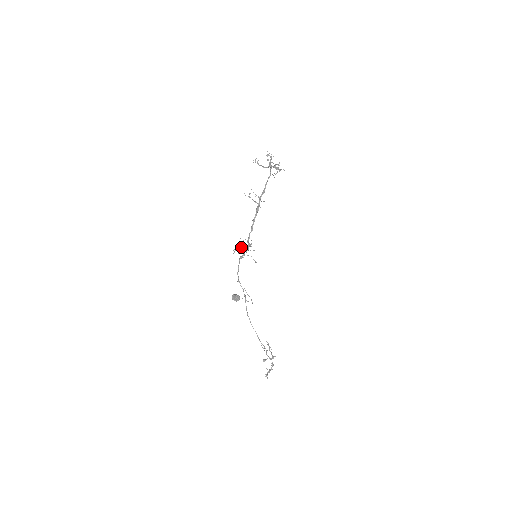
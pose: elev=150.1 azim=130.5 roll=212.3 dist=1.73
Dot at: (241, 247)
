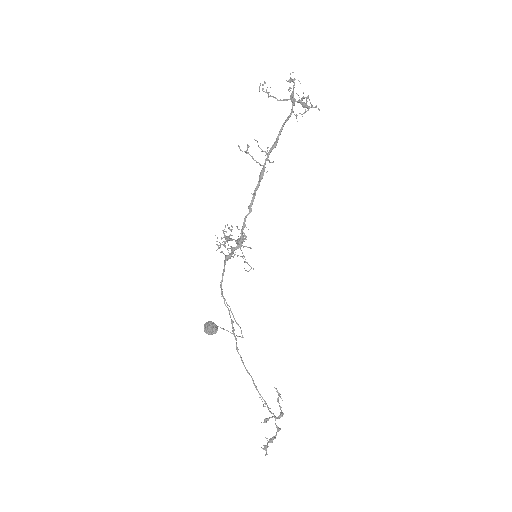
Dot at: (225, 241)
